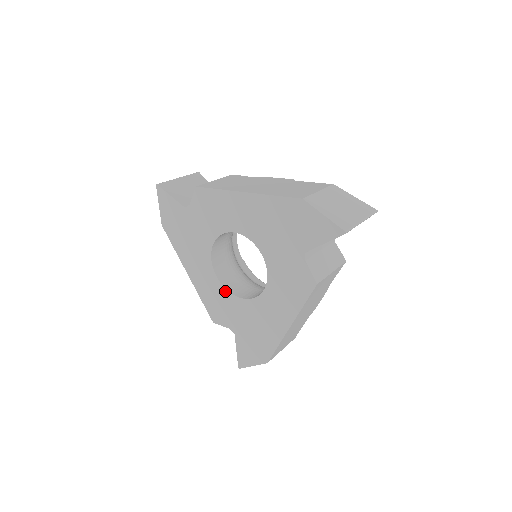
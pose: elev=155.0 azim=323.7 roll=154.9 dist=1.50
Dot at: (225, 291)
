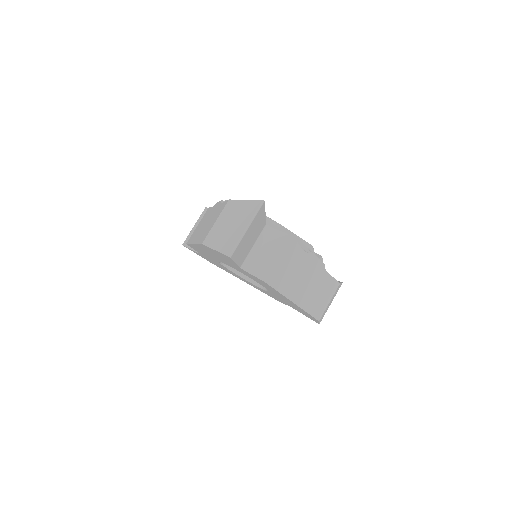
Dot at: (218, 262)
